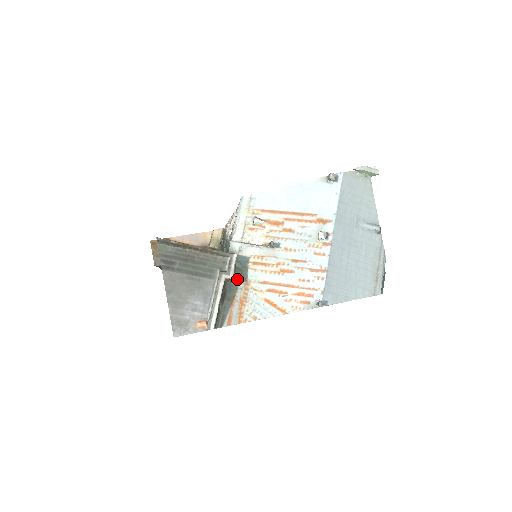
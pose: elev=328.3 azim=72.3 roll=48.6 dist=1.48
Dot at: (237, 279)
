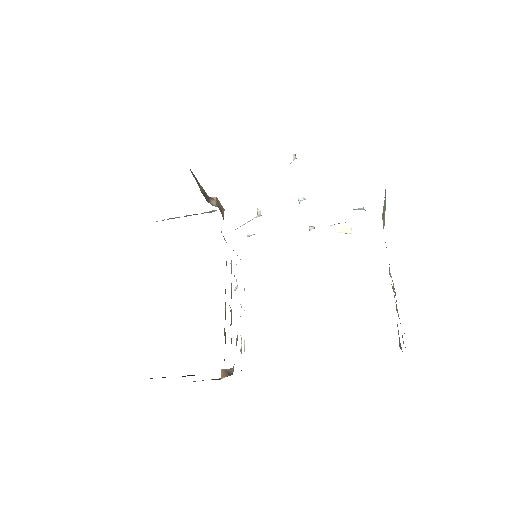
Dot at: occluded
